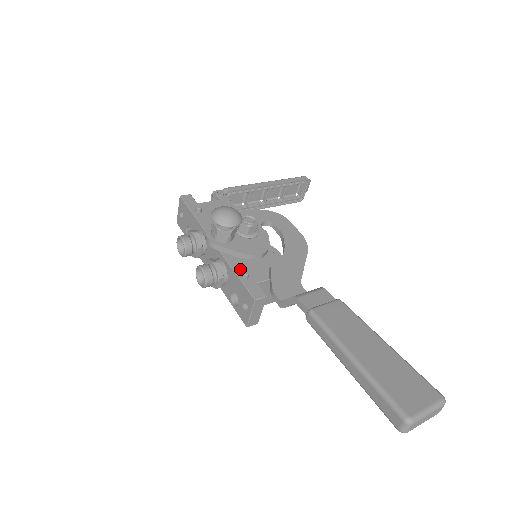
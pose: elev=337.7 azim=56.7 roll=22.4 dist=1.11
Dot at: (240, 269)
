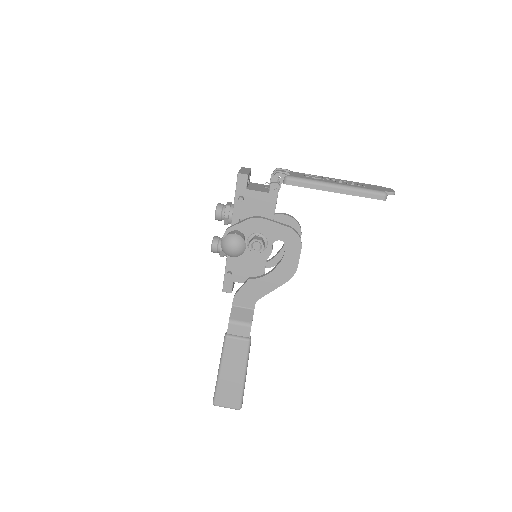
Dot at: (230, 267)
